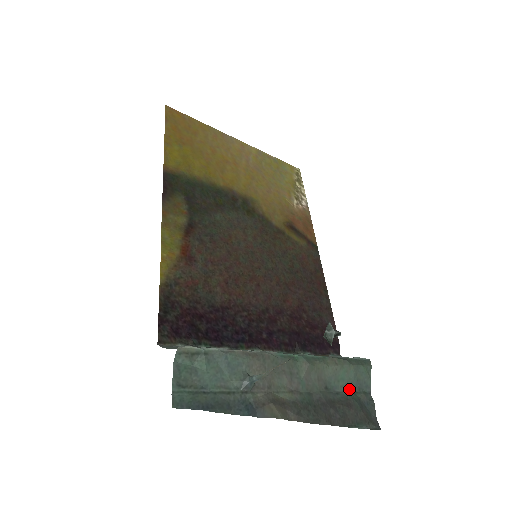
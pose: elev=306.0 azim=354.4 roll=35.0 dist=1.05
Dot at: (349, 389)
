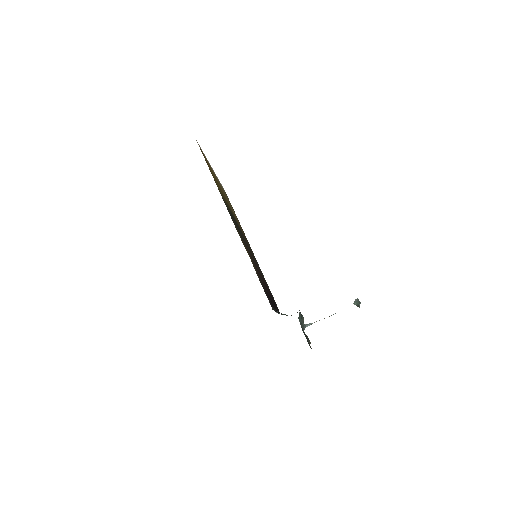
Dot at: occluded
